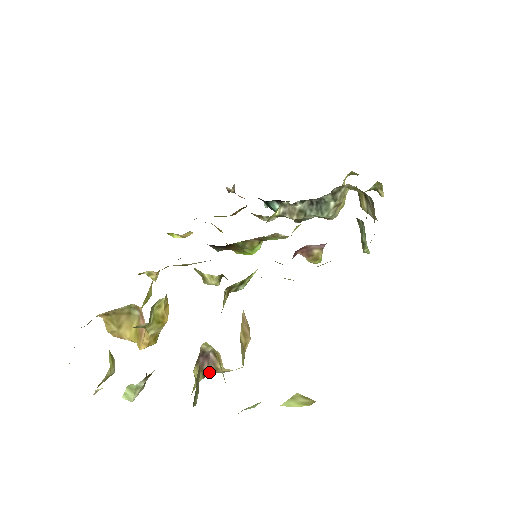
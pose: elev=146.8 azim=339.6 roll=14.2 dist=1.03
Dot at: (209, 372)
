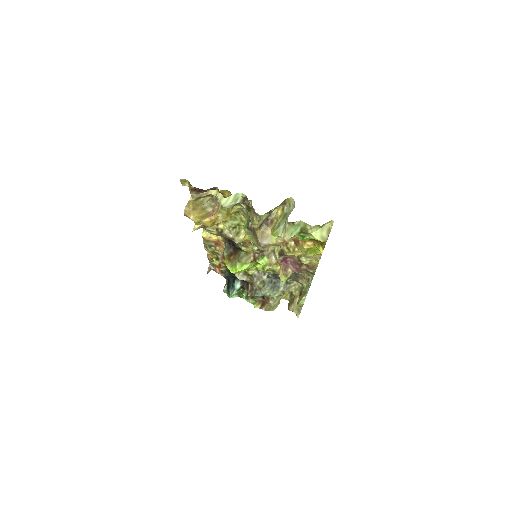
Dot at: (261, 228)
